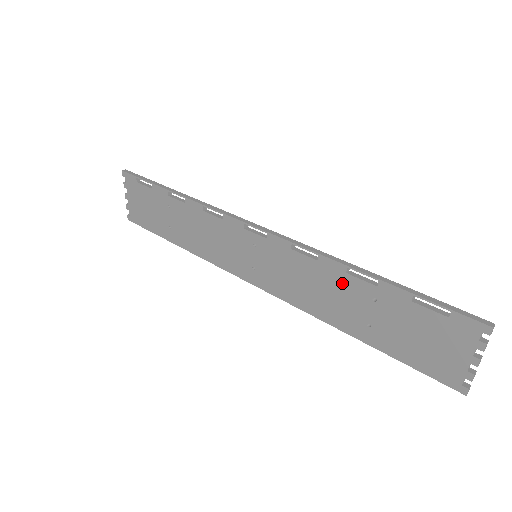
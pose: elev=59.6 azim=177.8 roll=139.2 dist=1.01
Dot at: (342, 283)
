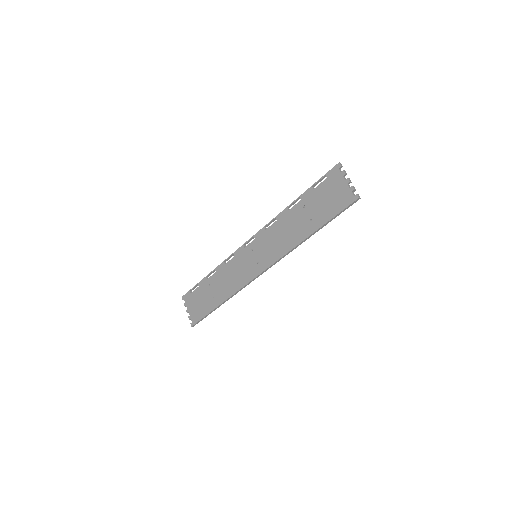
Dot at: (290, 217)
